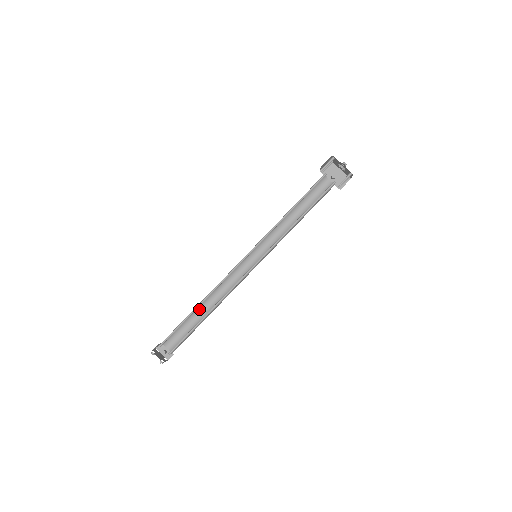
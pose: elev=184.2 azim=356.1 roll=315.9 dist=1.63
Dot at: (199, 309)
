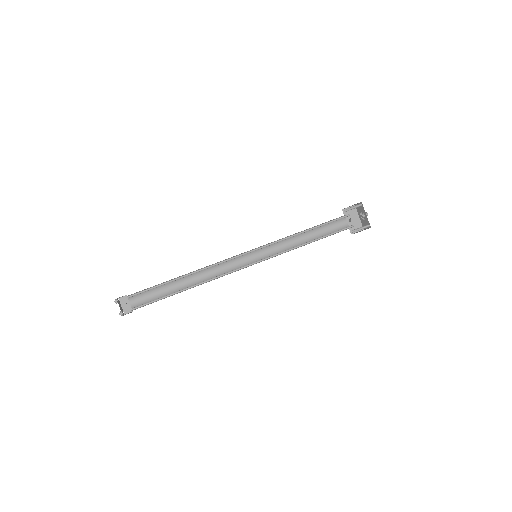
Dot at: (179, 279)
